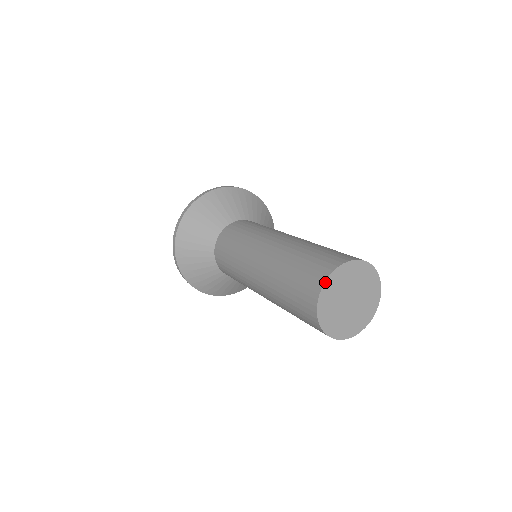
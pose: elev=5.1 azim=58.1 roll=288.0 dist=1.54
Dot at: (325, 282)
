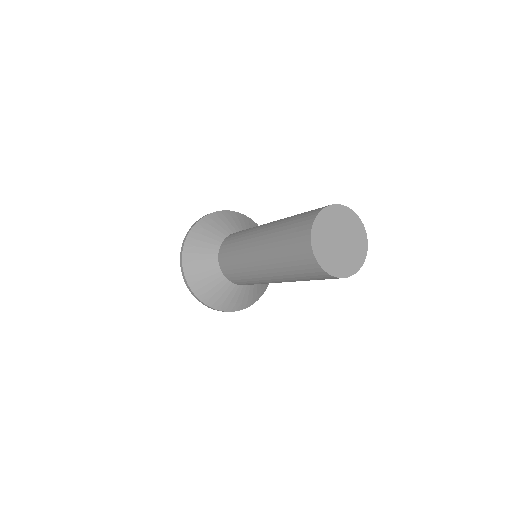
Dot at: (315, 219)
